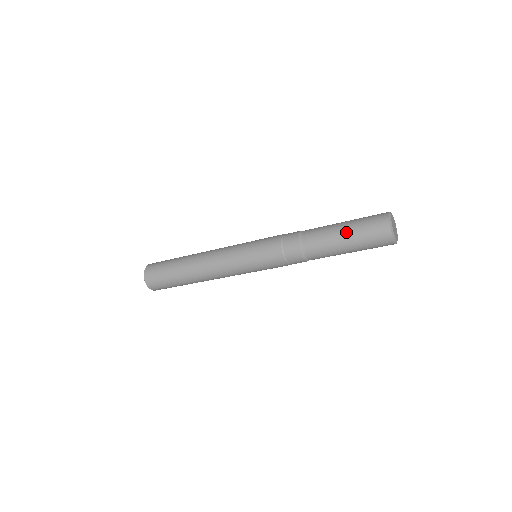
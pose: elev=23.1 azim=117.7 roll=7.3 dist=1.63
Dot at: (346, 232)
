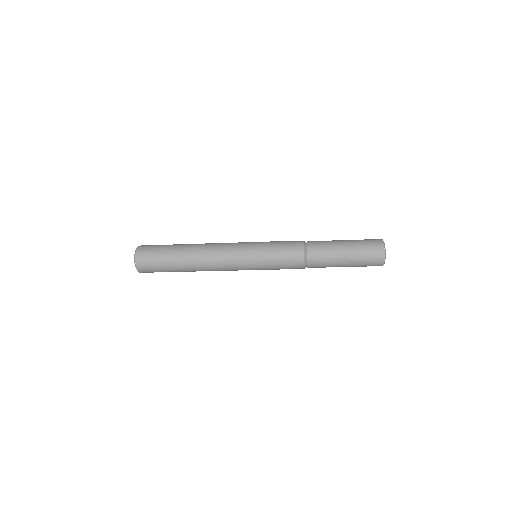
Dot at: (347, 254)
